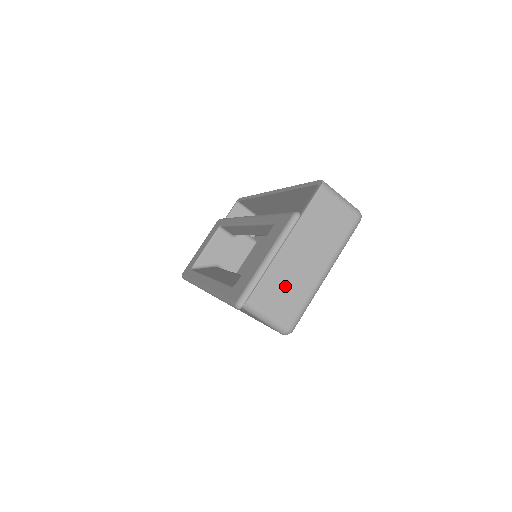
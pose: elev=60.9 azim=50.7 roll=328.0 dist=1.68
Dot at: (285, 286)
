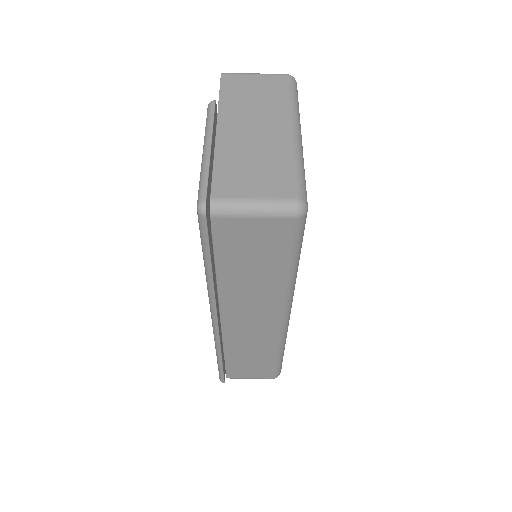
Dot at: (251, 163)
